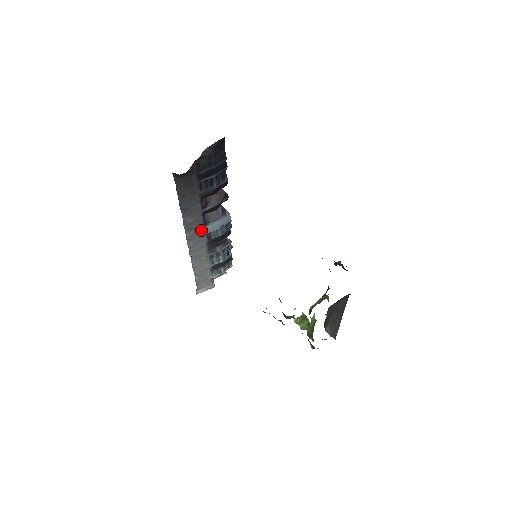
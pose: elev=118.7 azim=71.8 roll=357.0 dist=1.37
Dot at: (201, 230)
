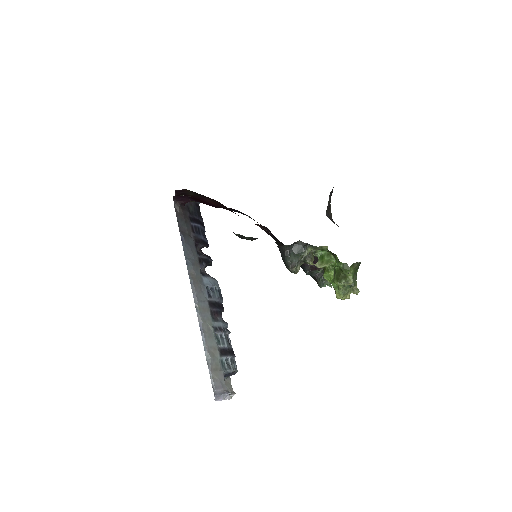
Dot at: (201, 280)
